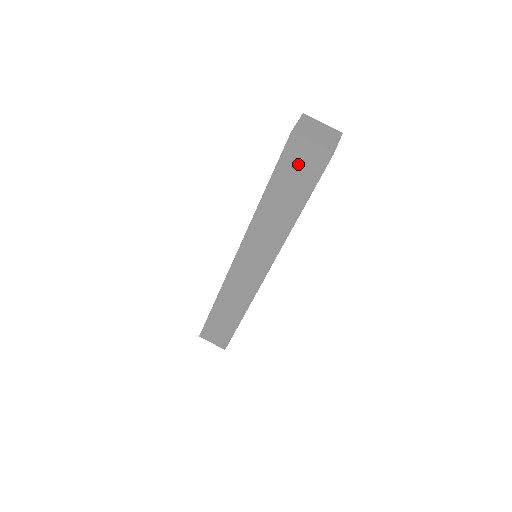
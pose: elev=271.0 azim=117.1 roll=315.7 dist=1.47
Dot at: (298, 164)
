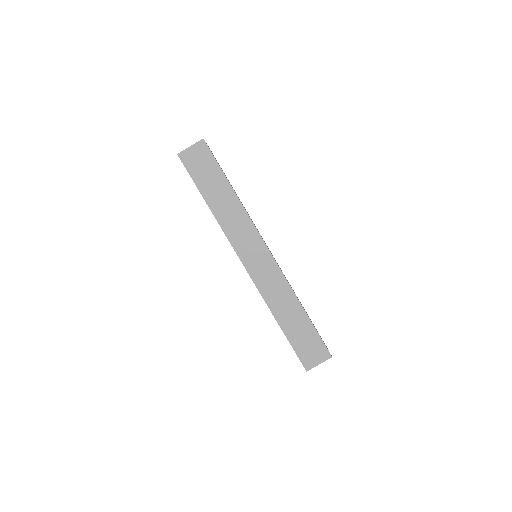
Dot at: (198, 164)
